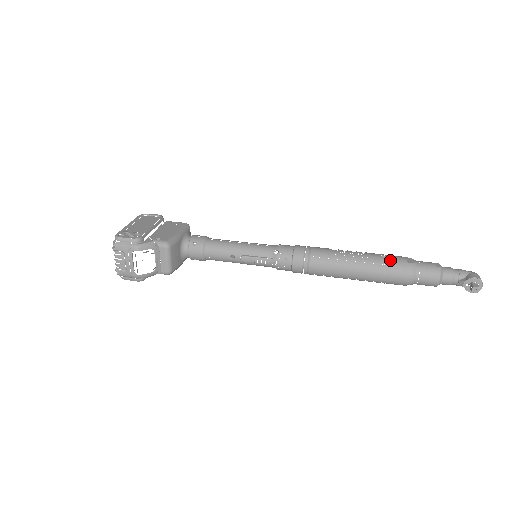
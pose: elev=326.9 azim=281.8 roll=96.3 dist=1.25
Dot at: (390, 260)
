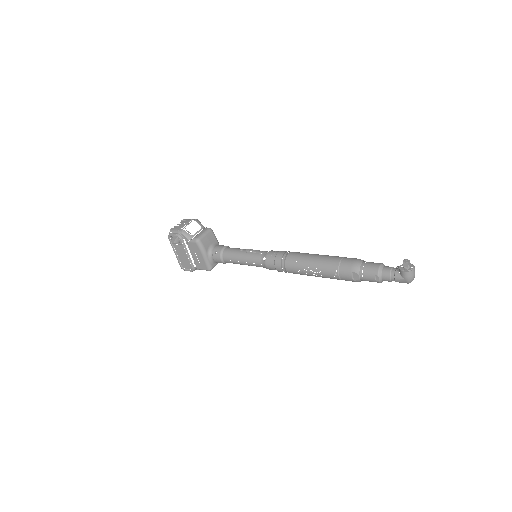
Dot at: occluded
